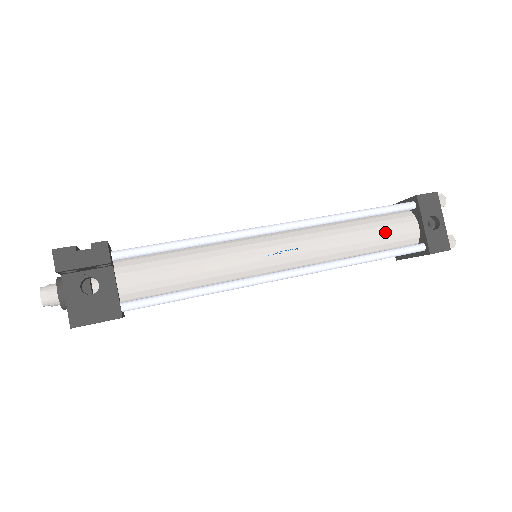
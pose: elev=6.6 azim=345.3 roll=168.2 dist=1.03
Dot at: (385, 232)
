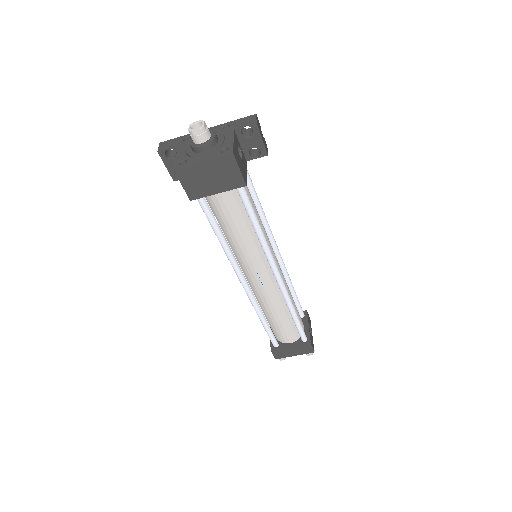
Dot at: (298, 312)
